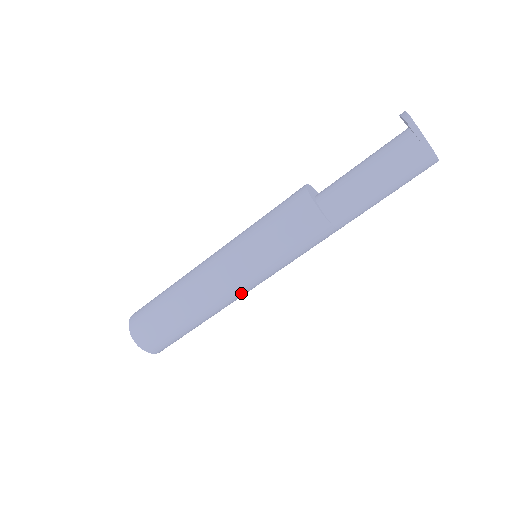
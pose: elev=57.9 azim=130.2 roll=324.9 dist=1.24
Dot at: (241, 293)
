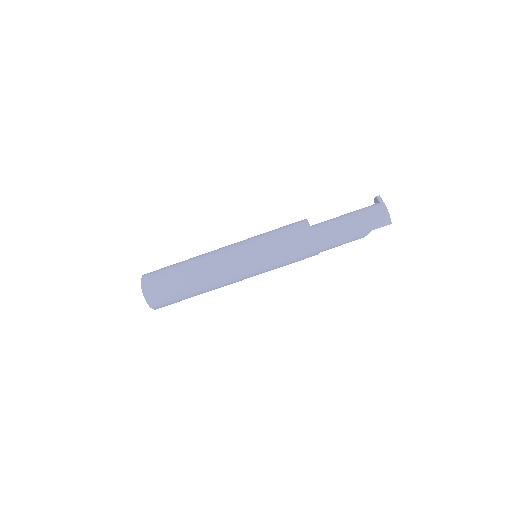
Dot at: (235, 271)
